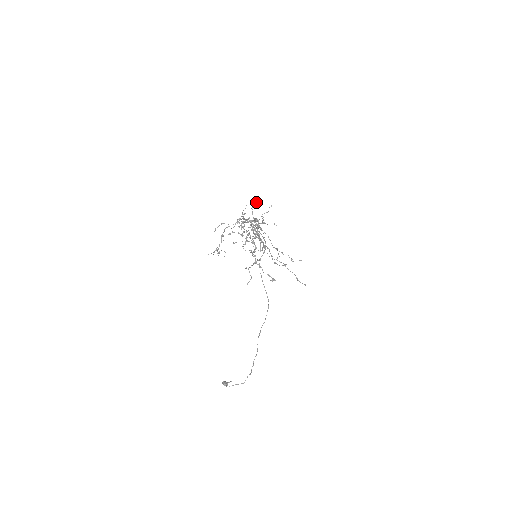
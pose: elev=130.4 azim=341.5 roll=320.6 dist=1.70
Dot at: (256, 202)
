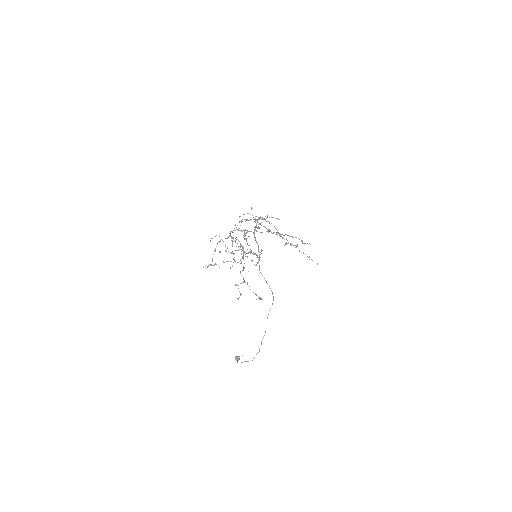
Dot at: occluded
